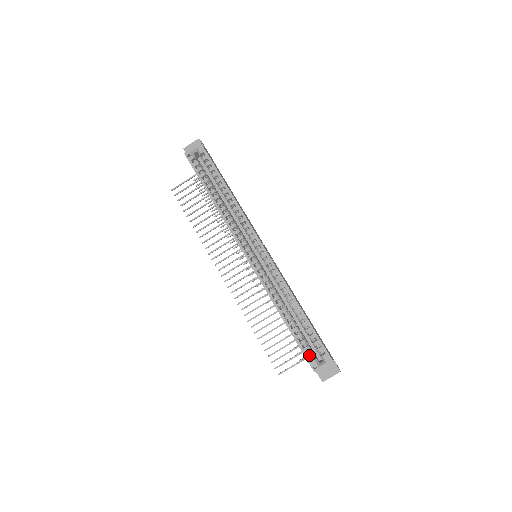
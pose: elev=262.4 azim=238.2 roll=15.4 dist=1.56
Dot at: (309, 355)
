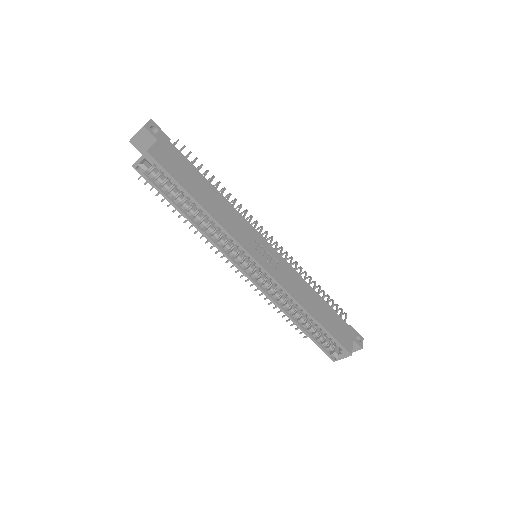
Dot at: (327, 349)
